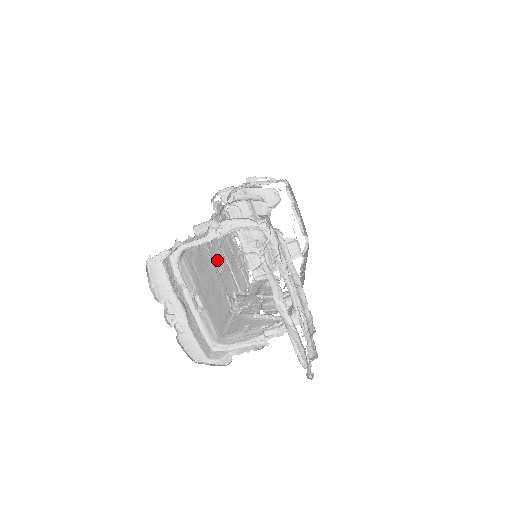
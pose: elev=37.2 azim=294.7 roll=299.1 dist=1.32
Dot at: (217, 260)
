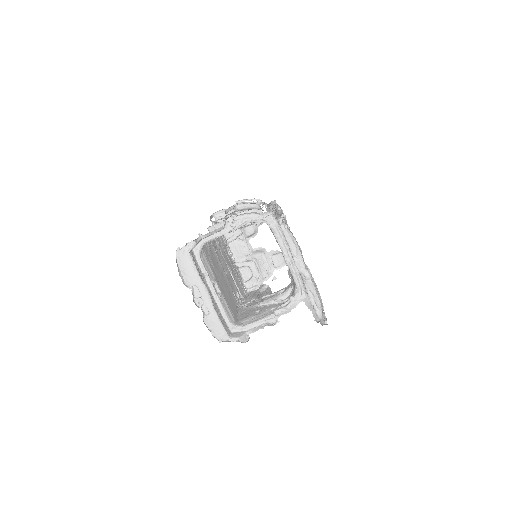
Dot at: (222, 264)
